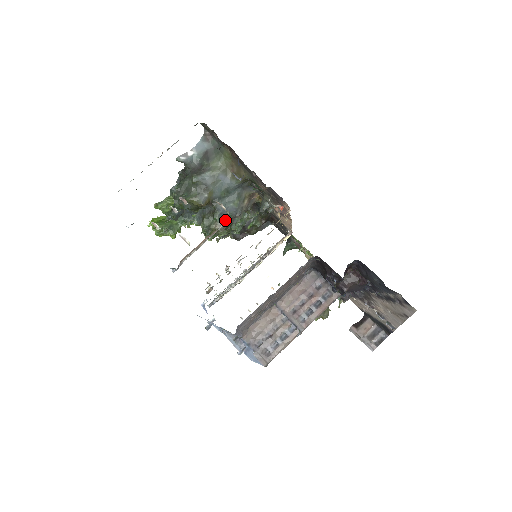
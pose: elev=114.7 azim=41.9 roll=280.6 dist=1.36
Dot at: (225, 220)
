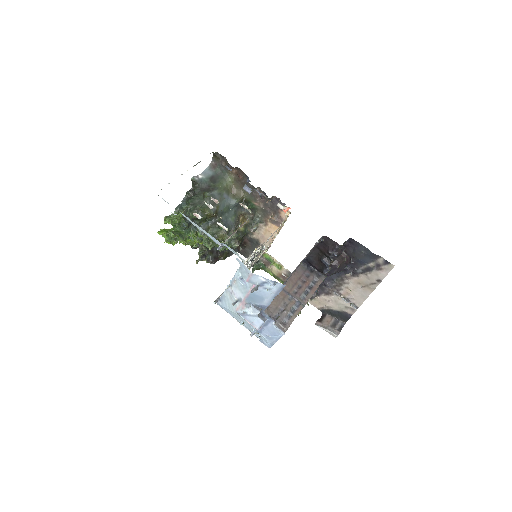
Dot at: occluded
